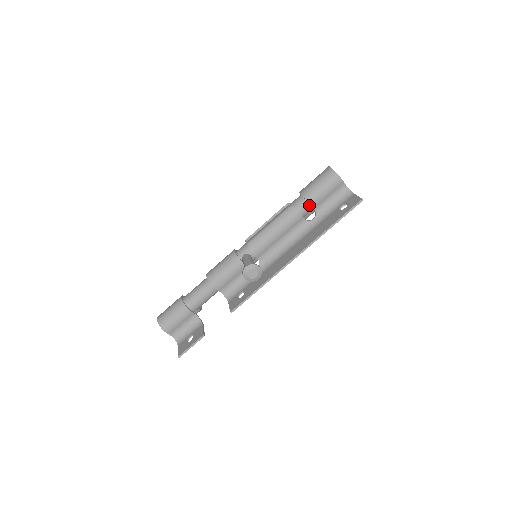
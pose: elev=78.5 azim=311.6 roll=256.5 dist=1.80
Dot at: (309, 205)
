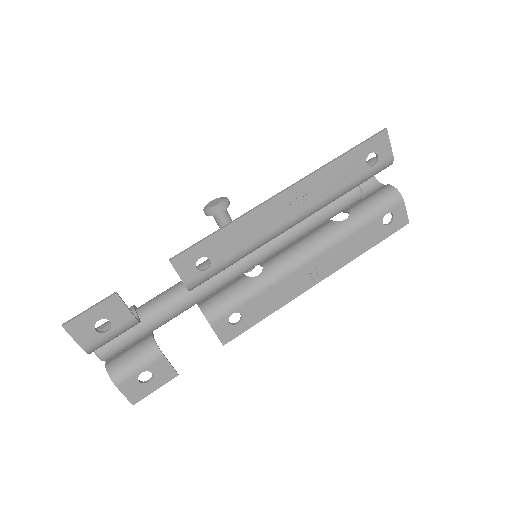
Dot at: occluded
